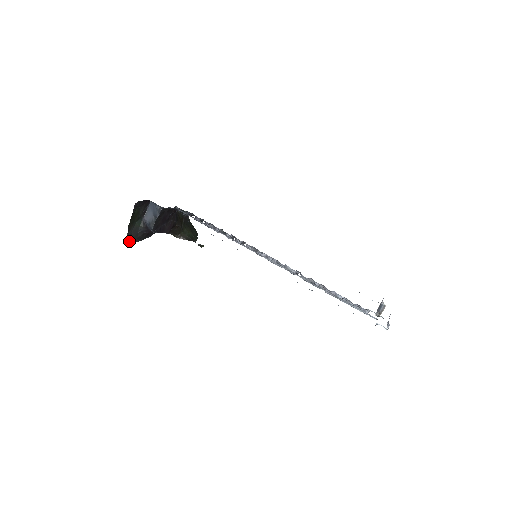
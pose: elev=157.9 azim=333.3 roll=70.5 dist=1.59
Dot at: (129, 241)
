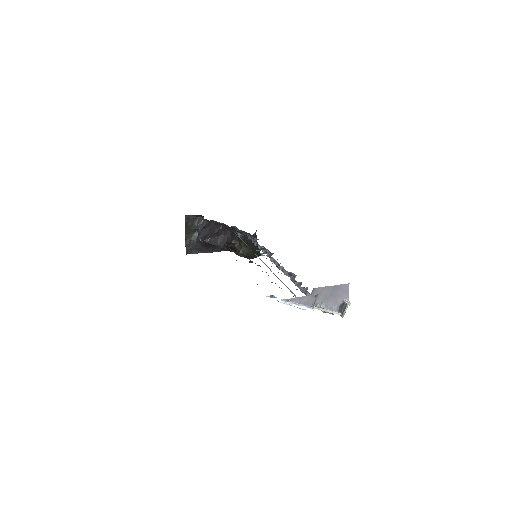
Dot at: (190, 250)
